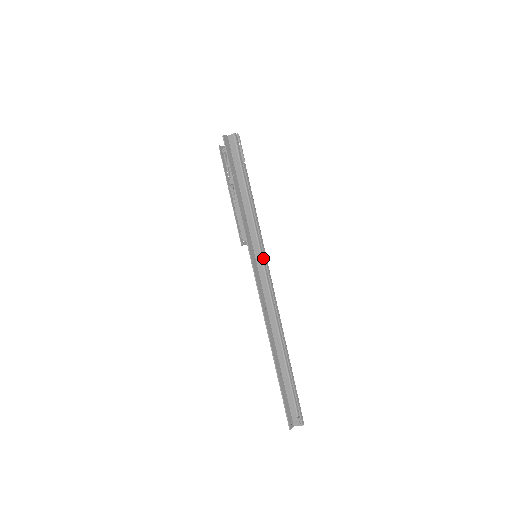
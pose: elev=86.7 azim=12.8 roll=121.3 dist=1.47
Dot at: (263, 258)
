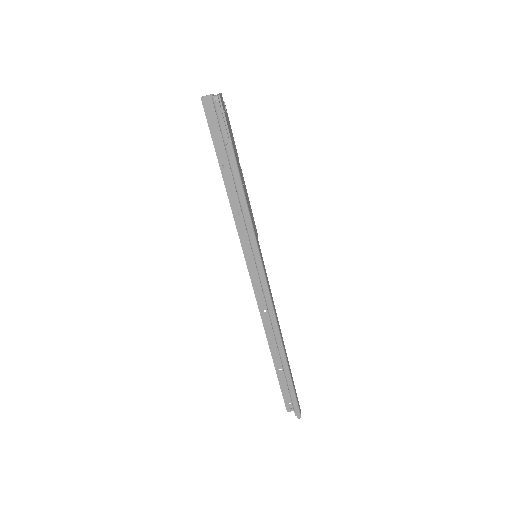
Dot at: (258, 264)
